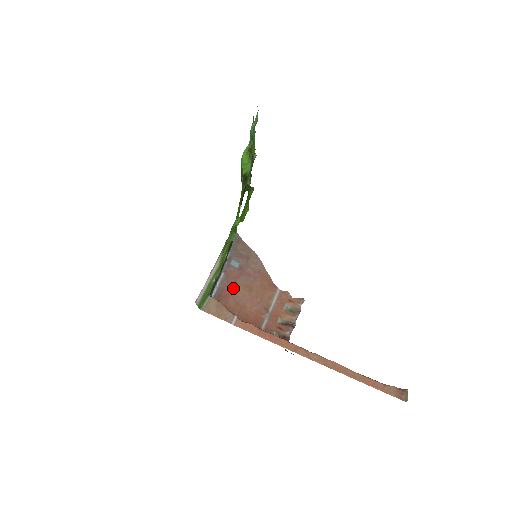
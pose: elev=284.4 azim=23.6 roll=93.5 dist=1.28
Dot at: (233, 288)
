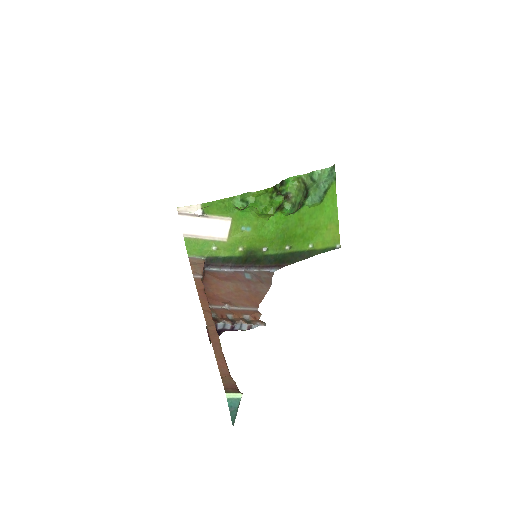
Dot at: (227, 279)
